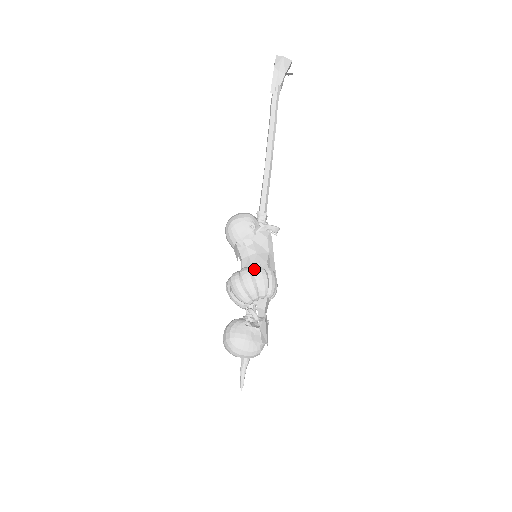
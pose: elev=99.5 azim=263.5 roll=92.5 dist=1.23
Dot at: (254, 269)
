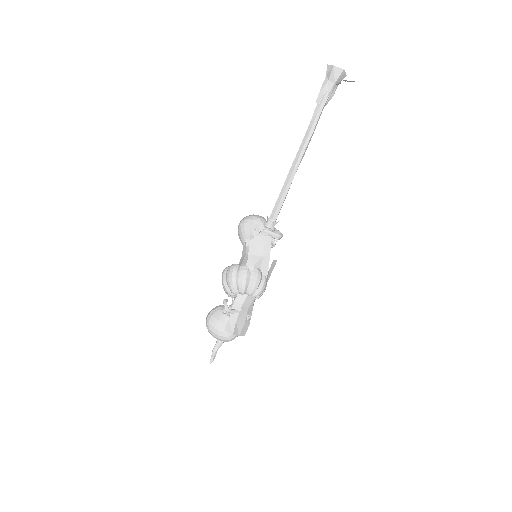
Dot at: (239, 267)
